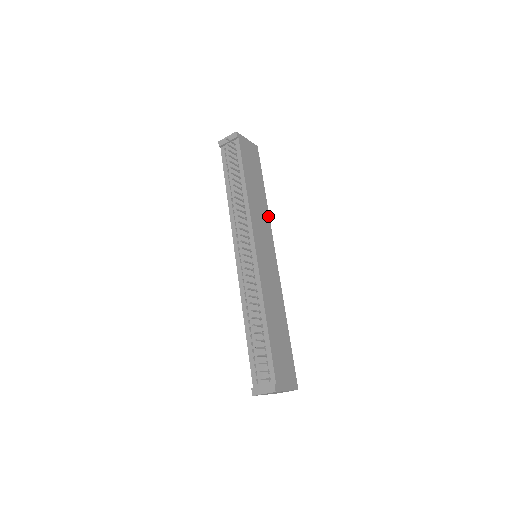
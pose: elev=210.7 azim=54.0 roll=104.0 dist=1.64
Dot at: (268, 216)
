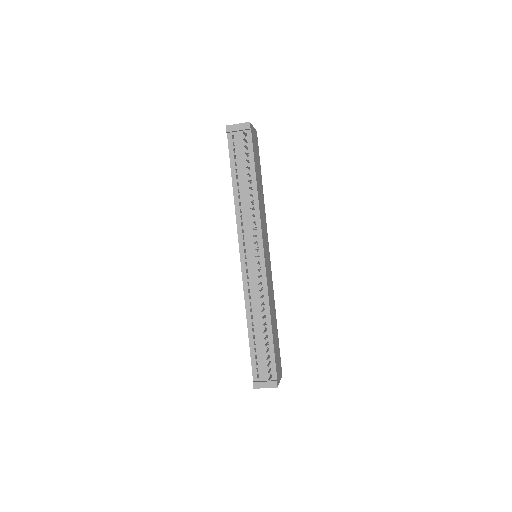
Dot at: occluded
